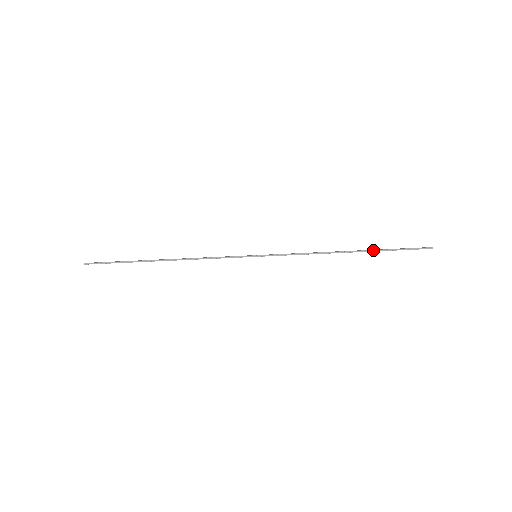
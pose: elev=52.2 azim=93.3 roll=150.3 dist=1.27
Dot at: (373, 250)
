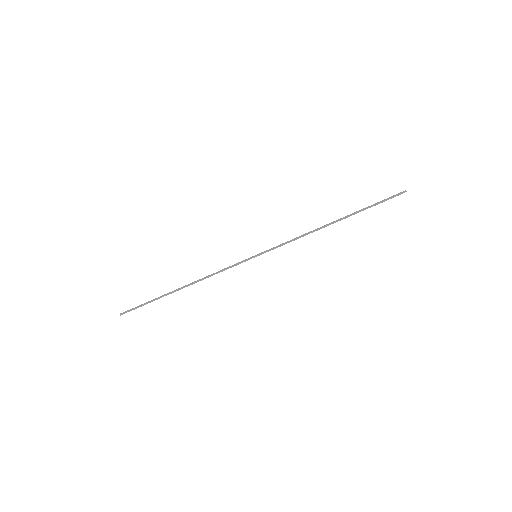
Dot at: (354, 213)
